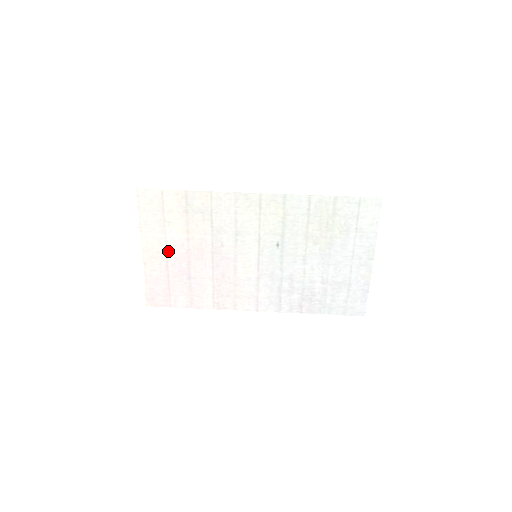
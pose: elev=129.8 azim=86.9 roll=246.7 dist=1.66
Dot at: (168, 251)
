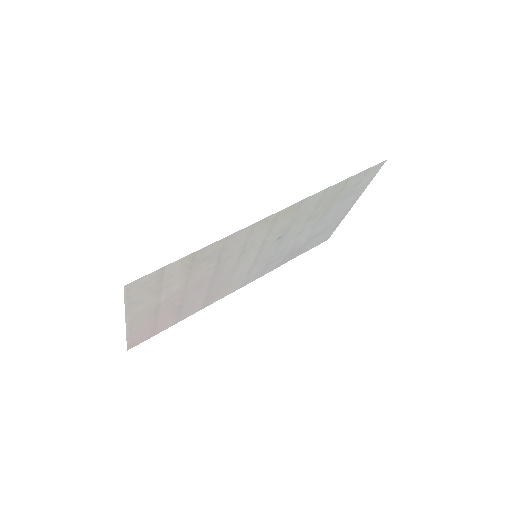
Dot at: (160, 305)
